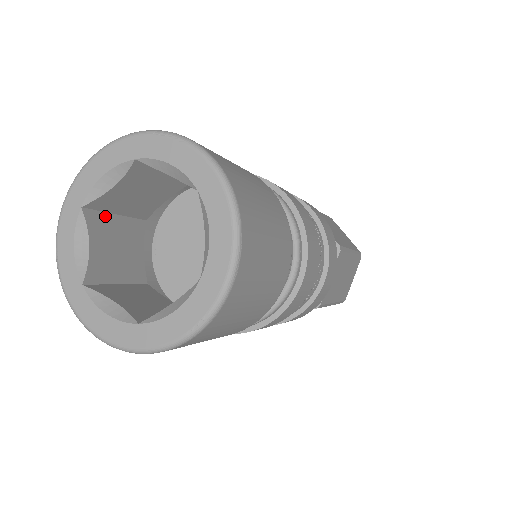
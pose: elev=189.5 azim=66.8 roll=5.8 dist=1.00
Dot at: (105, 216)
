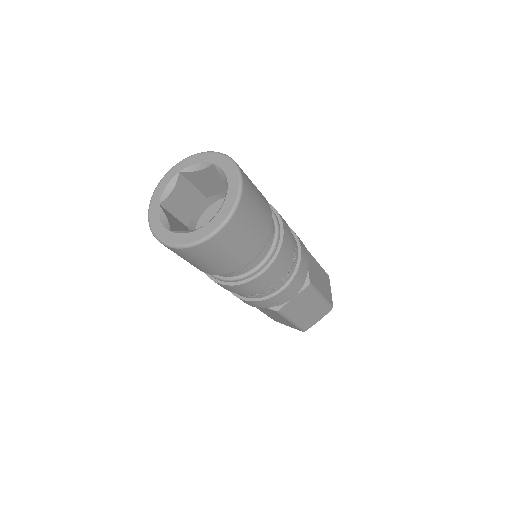
Dot at: (188, 183)
